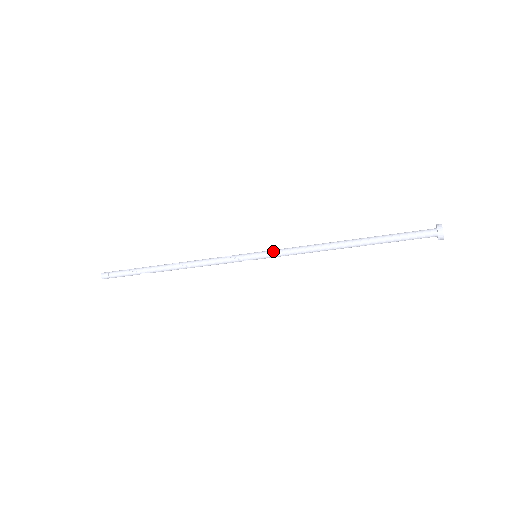
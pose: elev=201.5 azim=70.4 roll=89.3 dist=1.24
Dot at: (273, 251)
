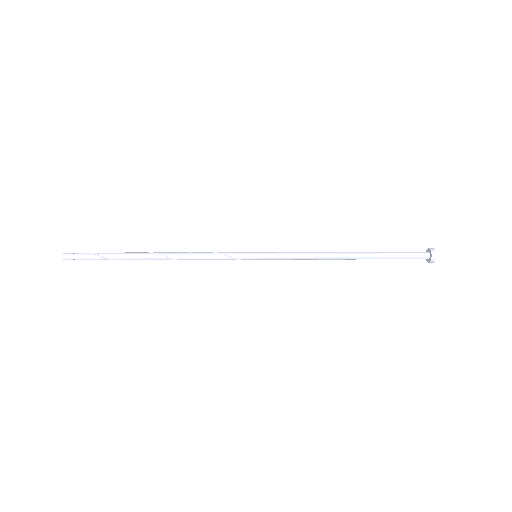
Dot at: (276, 257)
